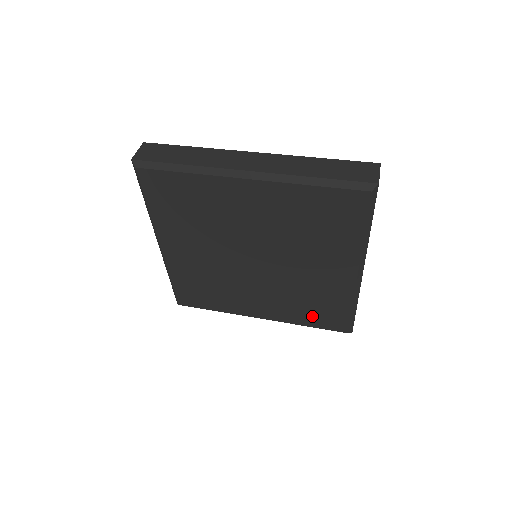
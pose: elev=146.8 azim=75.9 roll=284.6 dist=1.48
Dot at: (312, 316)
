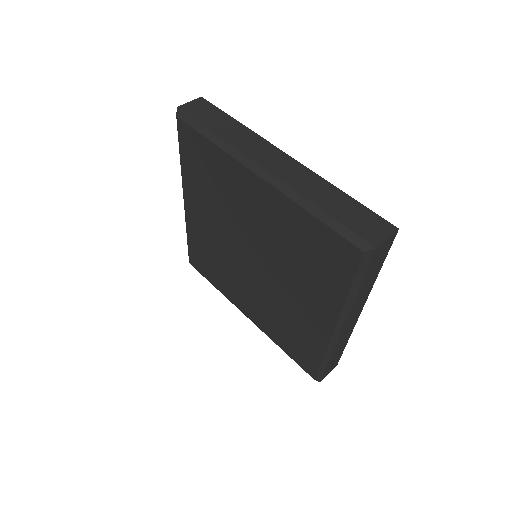
Dot at: (288, 343)
